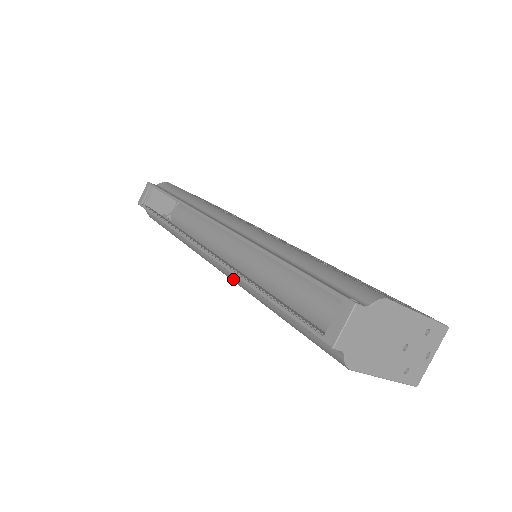
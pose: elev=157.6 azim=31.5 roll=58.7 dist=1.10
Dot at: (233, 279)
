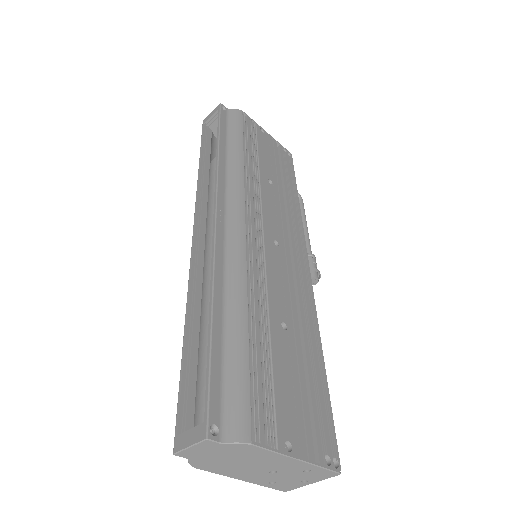
Dot at: occluded
